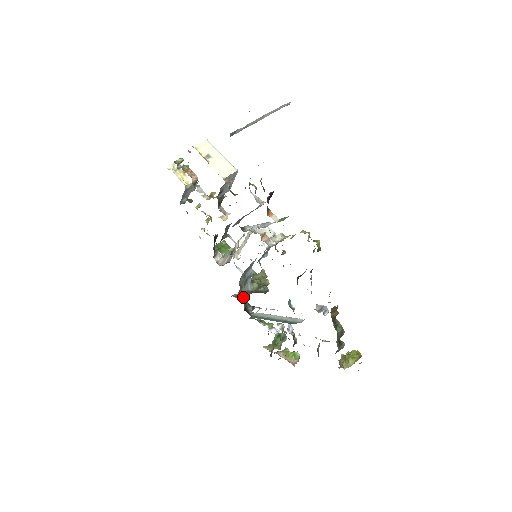
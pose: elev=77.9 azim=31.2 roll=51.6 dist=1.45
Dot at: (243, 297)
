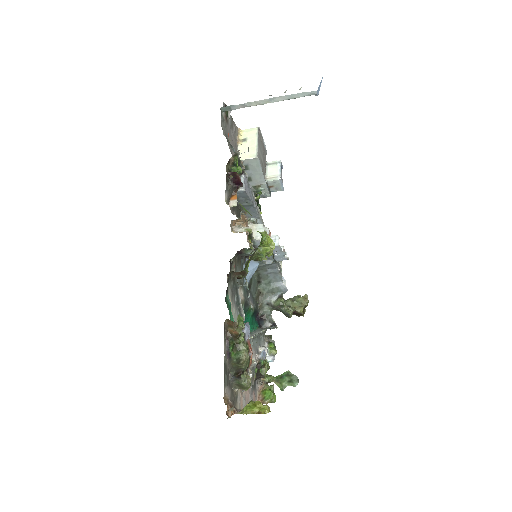
Dot at: (263, 307)
